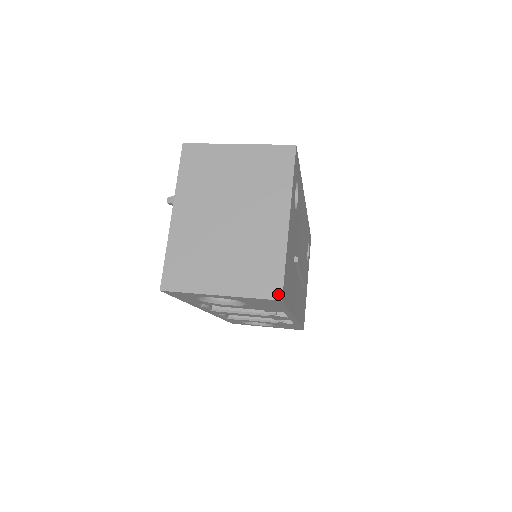
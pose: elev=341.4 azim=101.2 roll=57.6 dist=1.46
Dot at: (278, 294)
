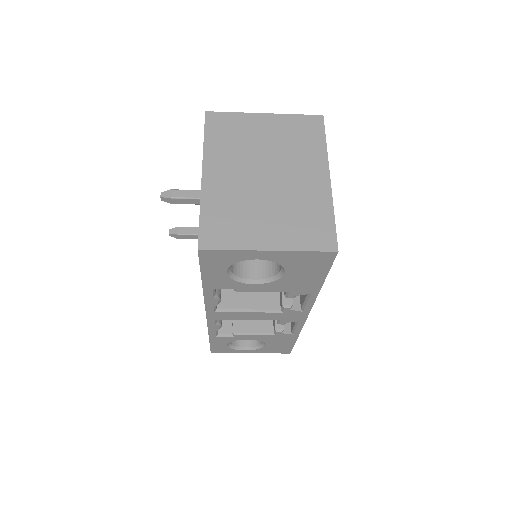
Dot at: (333, 246)
